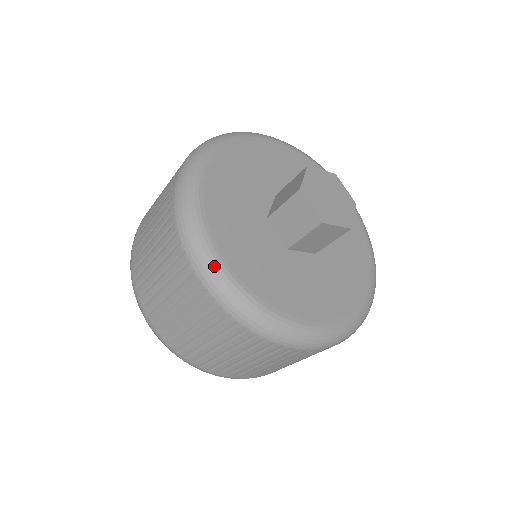
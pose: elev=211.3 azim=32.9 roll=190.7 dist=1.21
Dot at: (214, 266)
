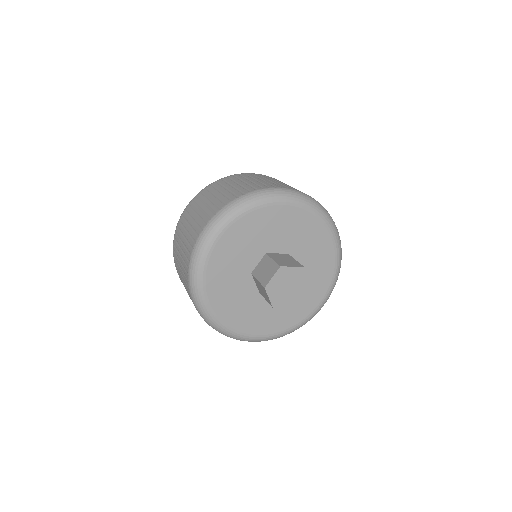
Dot at: (204, 309)
